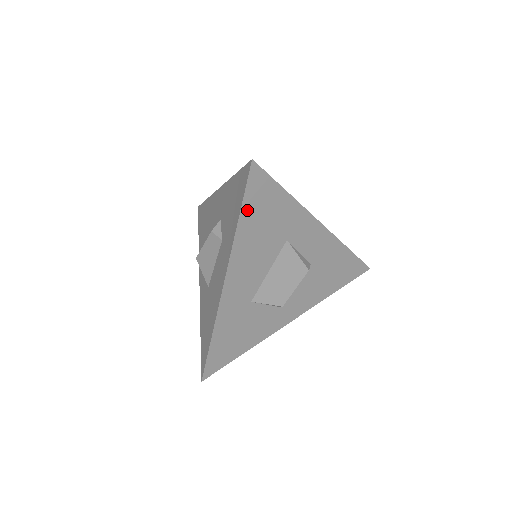
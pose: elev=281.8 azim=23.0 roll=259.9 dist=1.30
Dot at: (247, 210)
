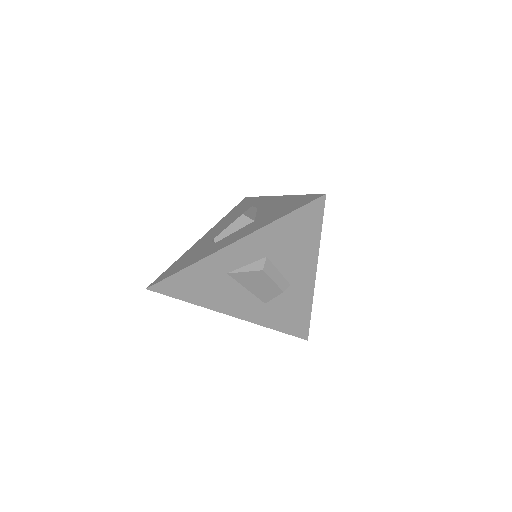
Dot at: (183, 296)
